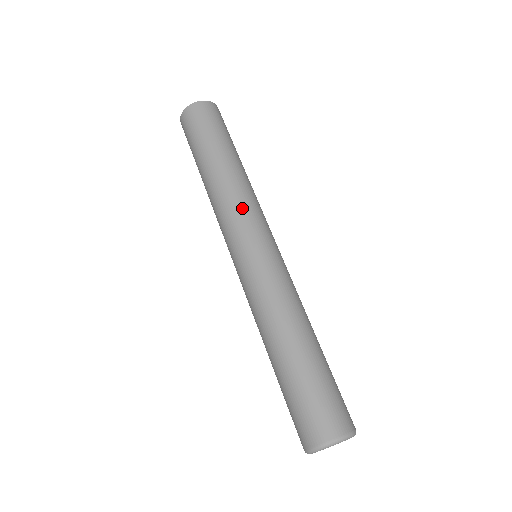
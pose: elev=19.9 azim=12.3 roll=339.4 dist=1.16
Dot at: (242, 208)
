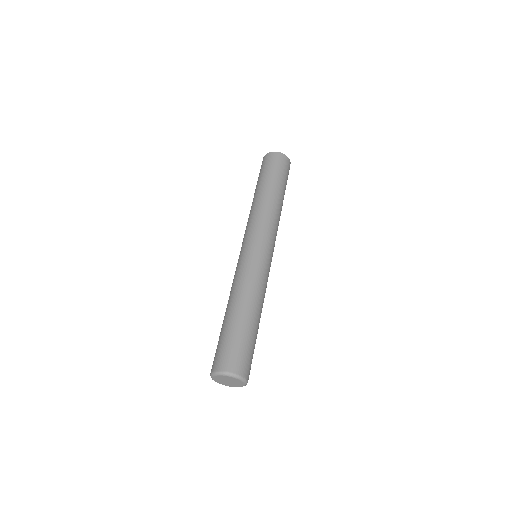
Dot at: (249, 224)
